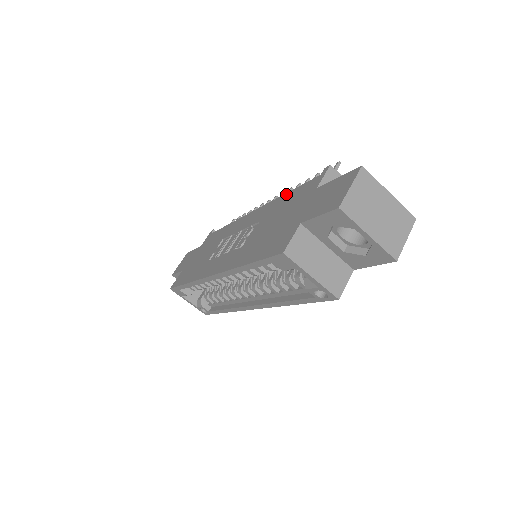
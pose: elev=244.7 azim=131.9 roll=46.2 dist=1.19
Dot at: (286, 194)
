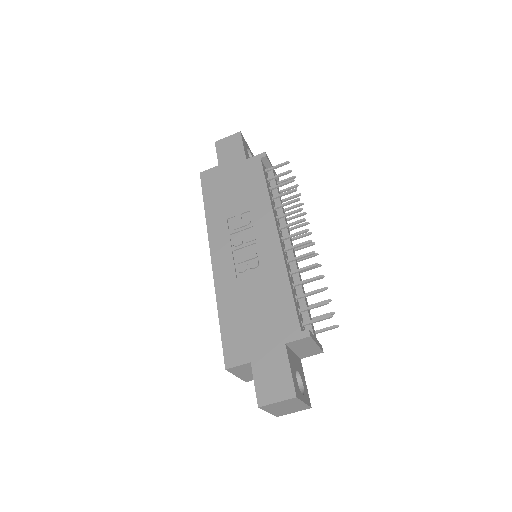
Dot at: (288, 287)
